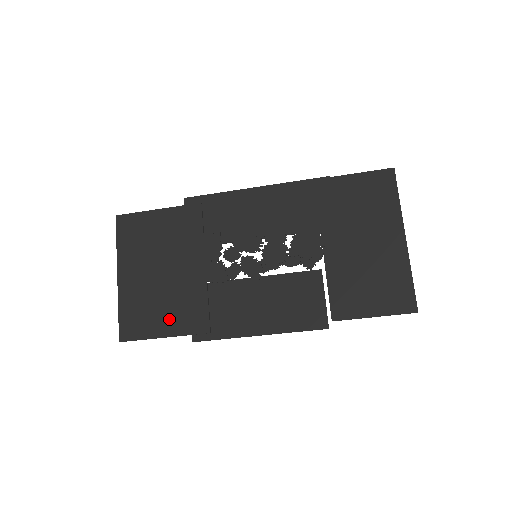
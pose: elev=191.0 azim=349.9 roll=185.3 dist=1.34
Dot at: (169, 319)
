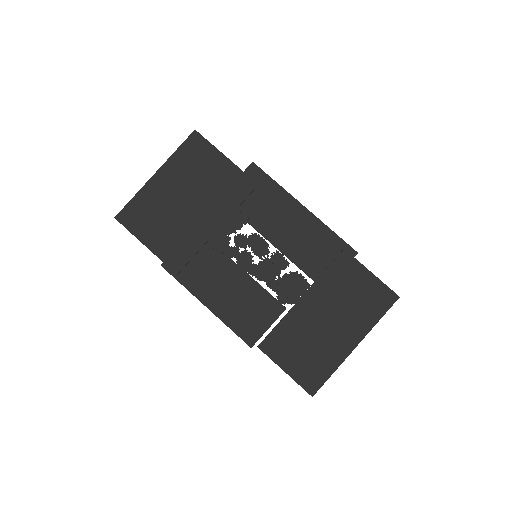
Dot at: (160, 238)
